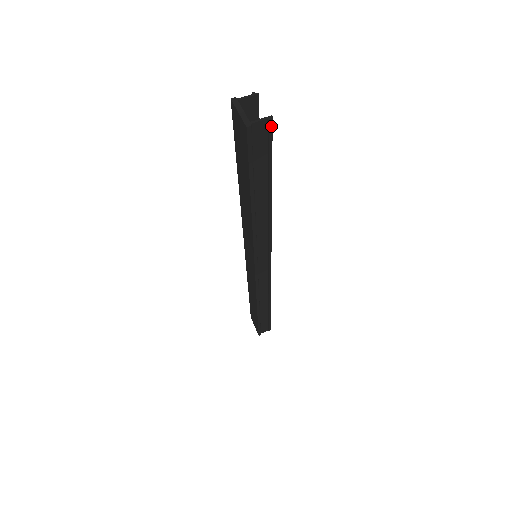
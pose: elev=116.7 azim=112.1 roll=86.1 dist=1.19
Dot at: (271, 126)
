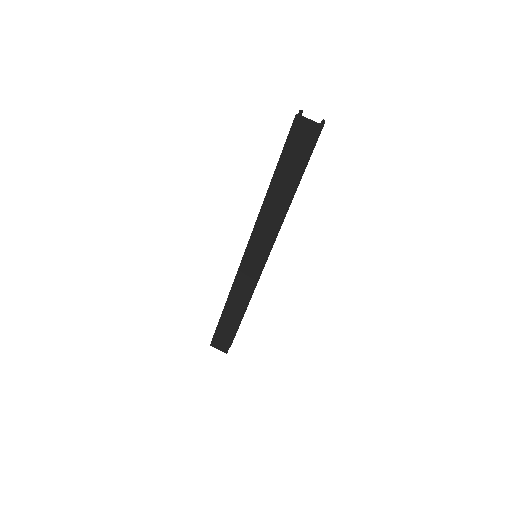
Dot at: (322, 127)
